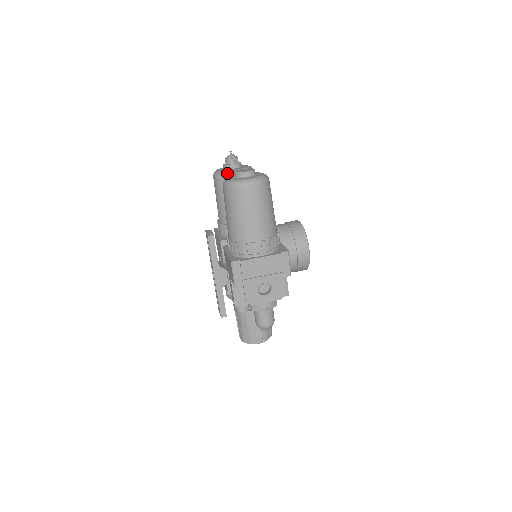
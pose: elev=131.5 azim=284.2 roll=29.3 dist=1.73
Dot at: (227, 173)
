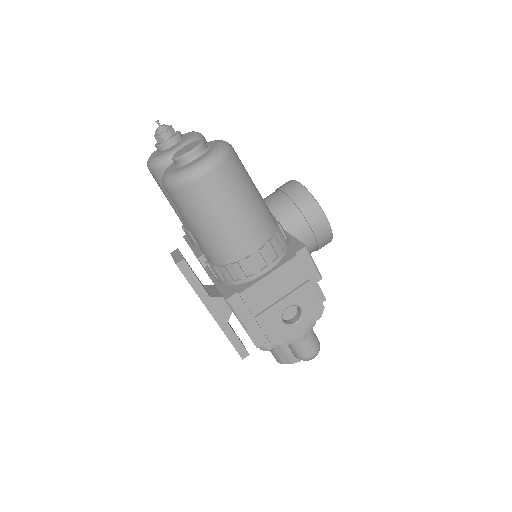
Dot at: (165, 158)
